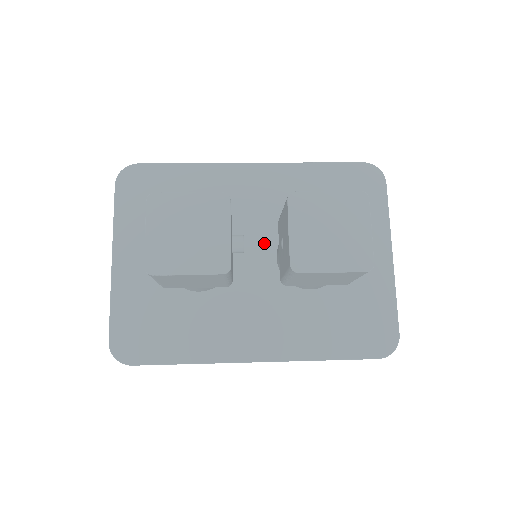
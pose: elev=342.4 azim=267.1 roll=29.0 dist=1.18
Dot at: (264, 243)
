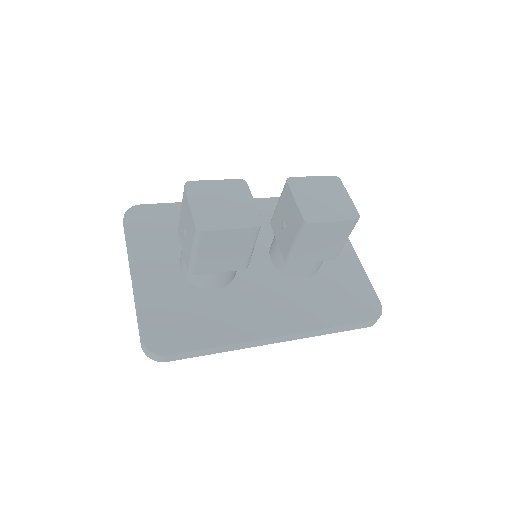
Dot at: (258, 250)
